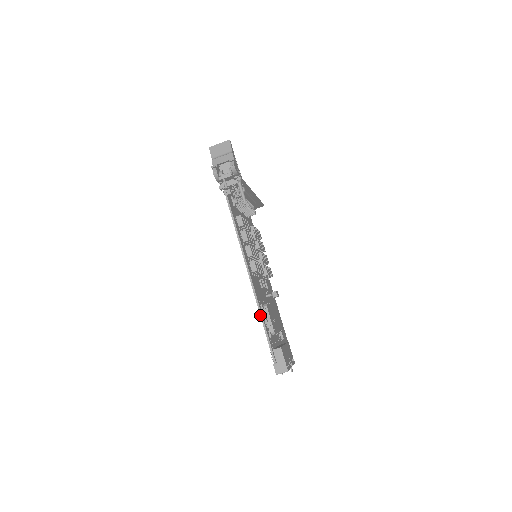
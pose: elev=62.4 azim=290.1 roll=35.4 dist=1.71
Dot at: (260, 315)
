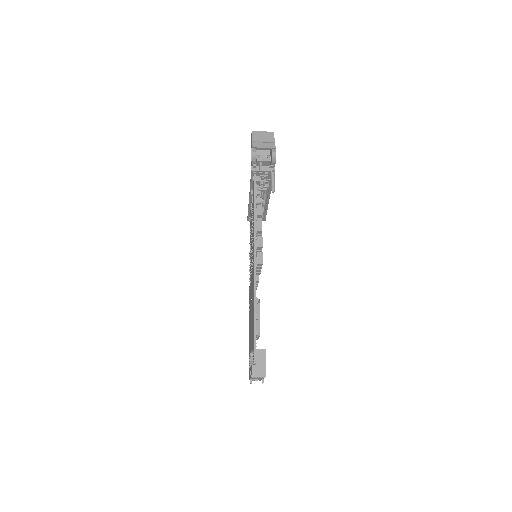
Dot at: (254, 308)
